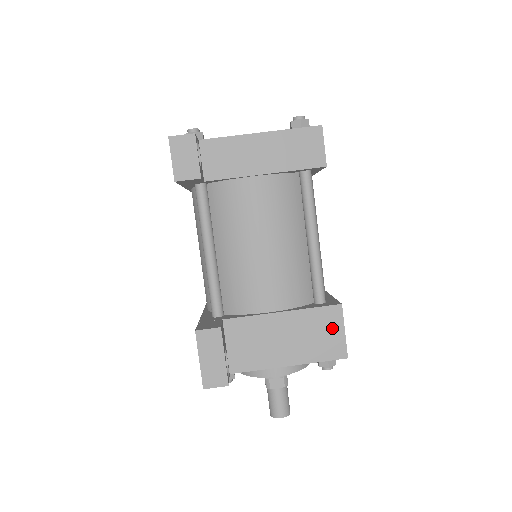
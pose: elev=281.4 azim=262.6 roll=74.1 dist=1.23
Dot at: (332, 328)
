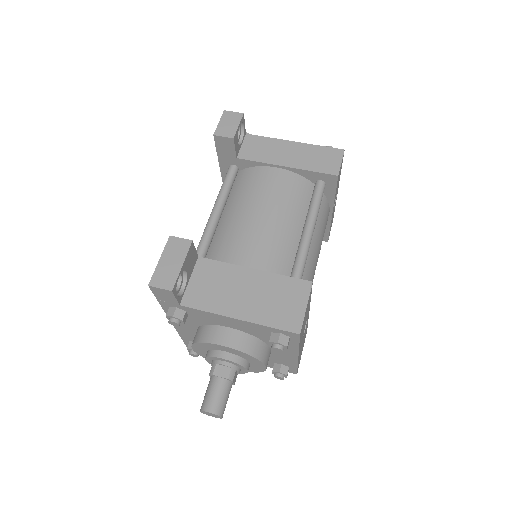
Dot at: (295, 300)
